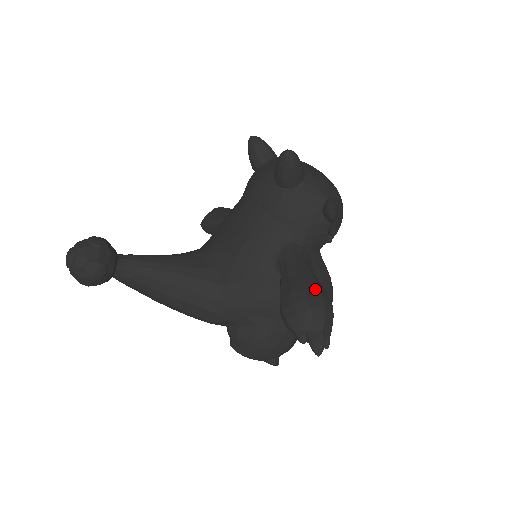
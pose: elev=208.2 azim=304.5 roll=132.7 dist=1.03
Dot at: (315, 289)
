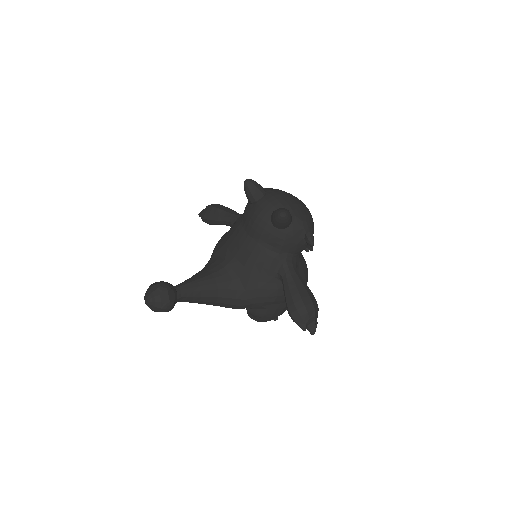
Dot at: (307, 297)
